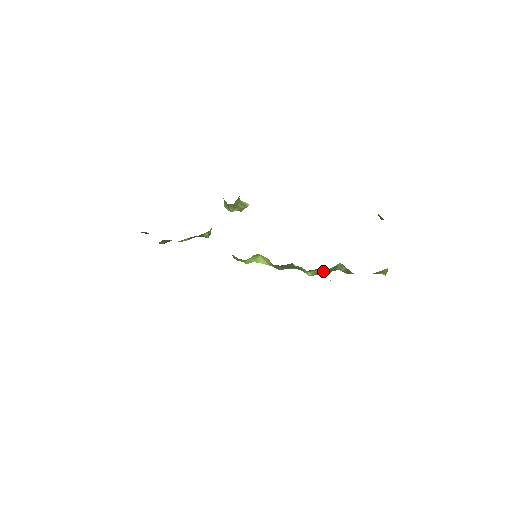
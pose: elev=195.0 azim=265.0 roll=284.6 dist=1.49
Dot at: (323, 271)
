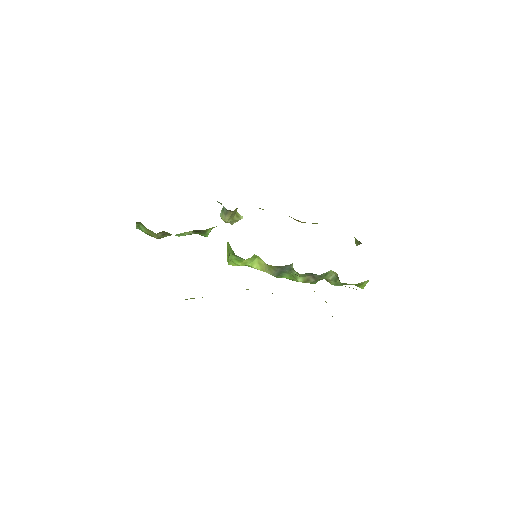
Dot at: (313, 278)
